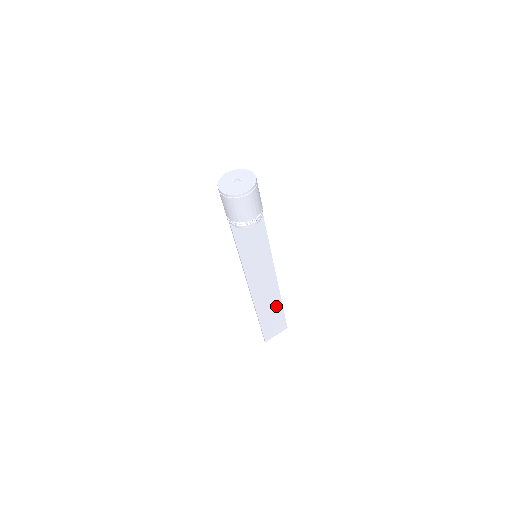
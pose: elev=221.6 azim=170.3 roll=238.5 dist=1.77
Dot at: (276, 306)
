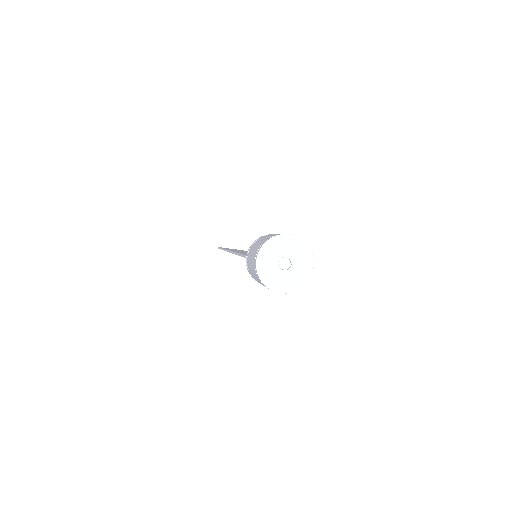
Dot at: occluded
